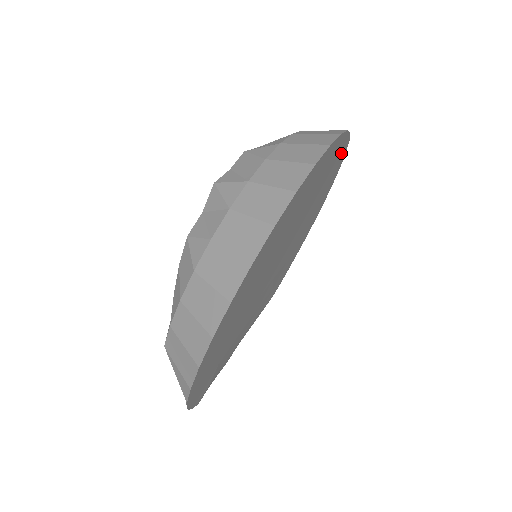
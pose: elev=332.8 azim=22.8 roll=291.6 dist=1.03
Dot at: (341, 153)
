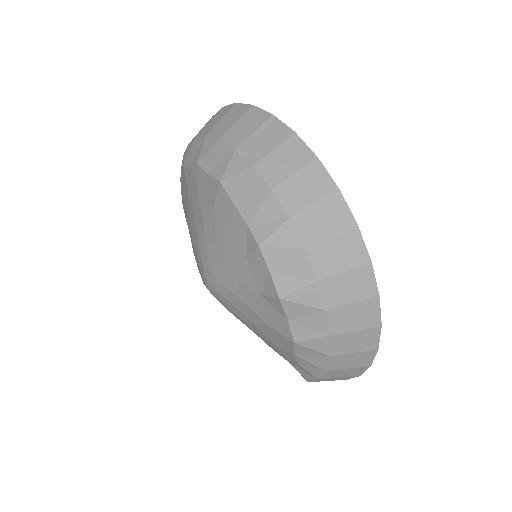
Dot at: occluded
